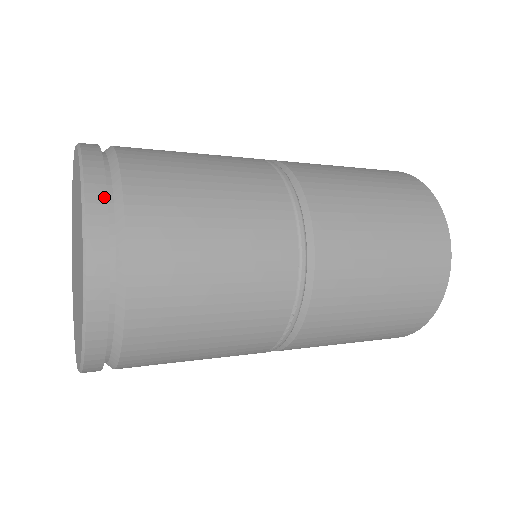
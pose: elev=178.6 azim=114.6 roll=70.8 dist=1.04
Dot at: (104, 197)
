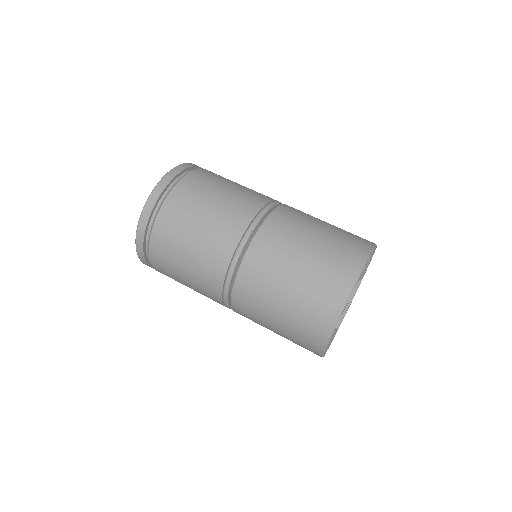
Dot at: (146, 224)
